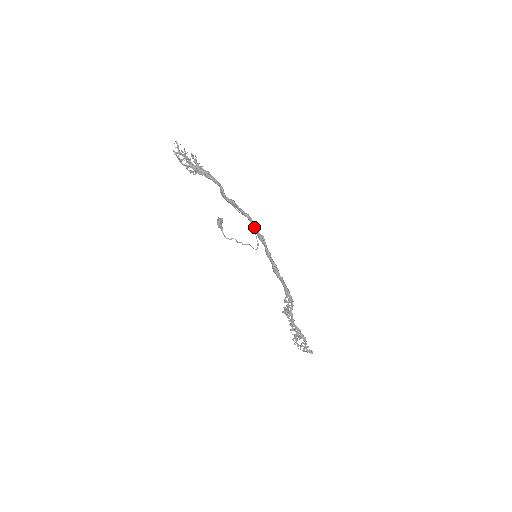
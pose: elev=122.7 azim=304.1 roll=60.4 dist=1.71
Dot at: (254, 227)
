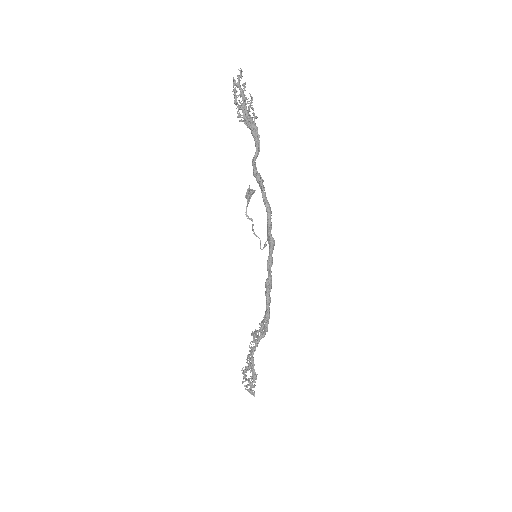
Dot at: (267, 224)
